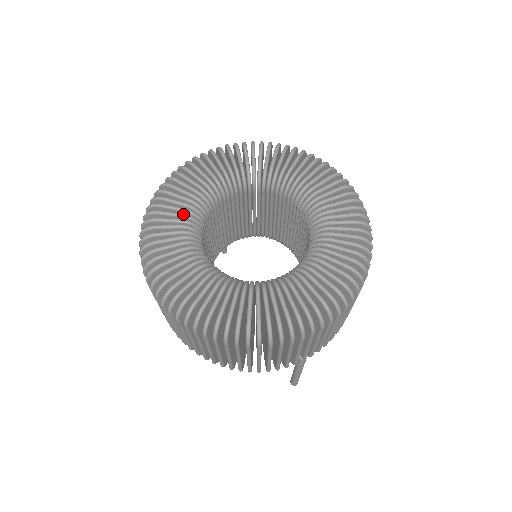
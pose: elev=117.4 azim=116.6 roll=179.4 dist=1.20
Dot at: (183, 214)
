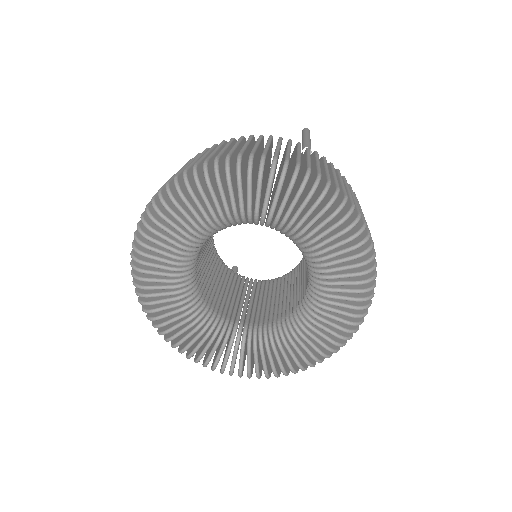
Dot at: (208, 219)
